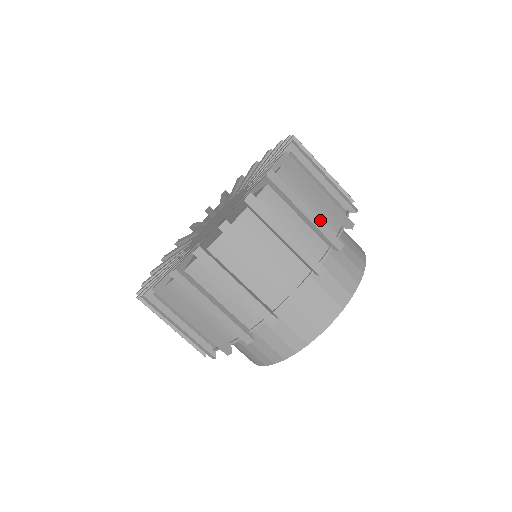
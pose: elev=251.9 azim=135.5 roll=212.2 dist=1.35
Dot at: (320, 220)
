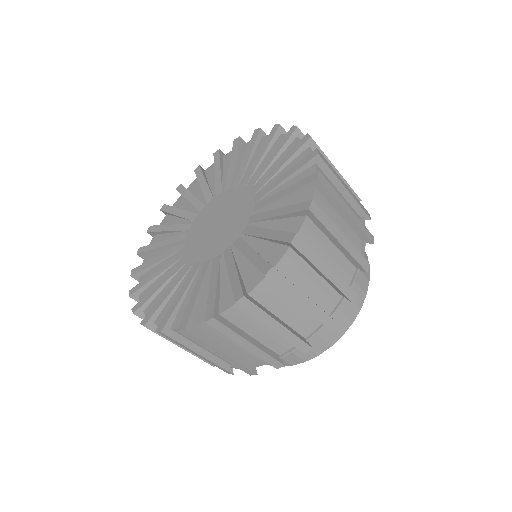
Dot at: (339, 276)
